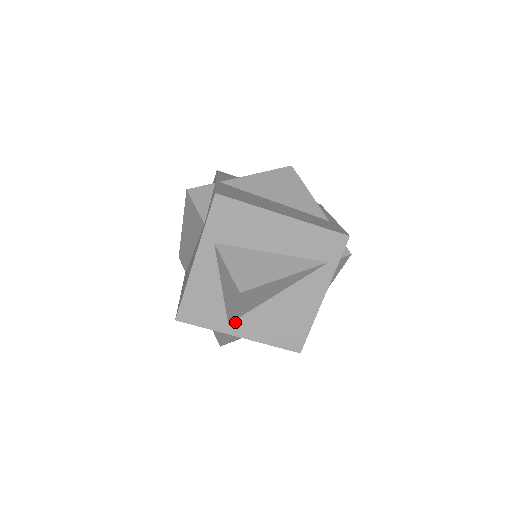
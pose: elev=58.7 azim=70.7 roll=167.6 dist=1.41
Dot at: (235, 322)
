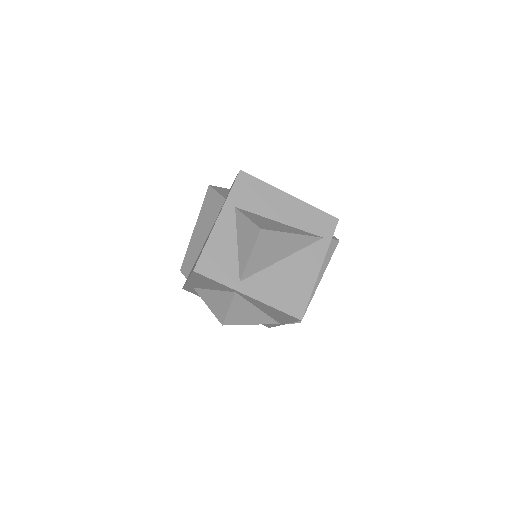
Dot at: (246, 280)
